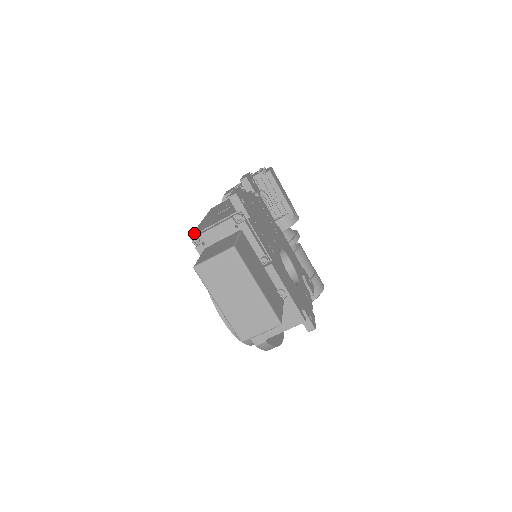
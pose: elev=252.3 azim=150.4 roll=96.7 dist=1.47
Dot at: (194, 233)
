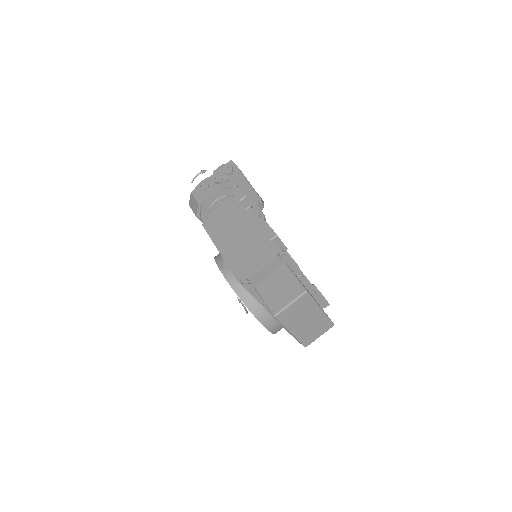
Dot at: (238, 275)
